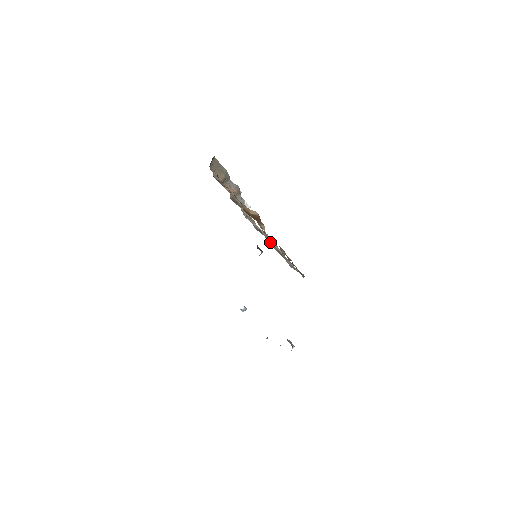
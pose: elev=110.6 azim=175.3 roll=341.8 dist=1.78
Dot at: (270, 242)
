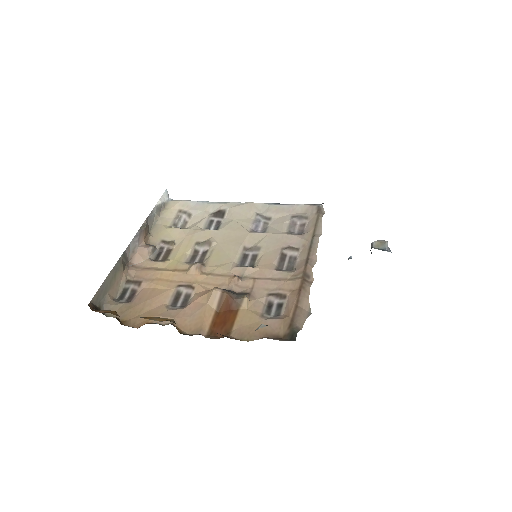
Dot at: (256, 254)
